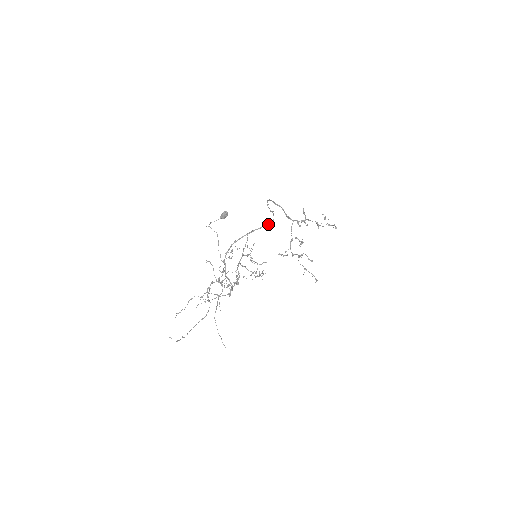
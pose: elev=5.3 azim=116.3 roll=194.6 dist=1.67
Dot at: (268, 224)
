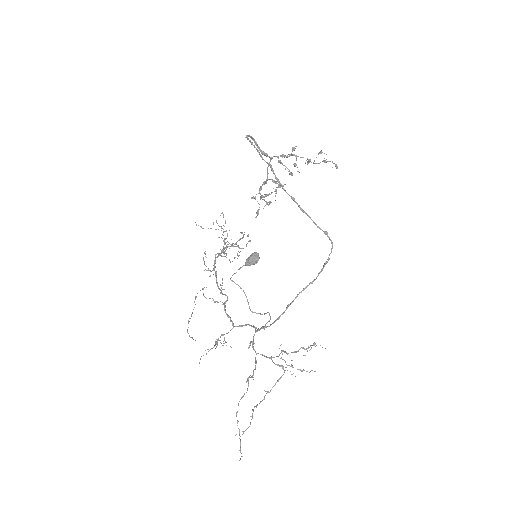
Dot at: (328, 260)
